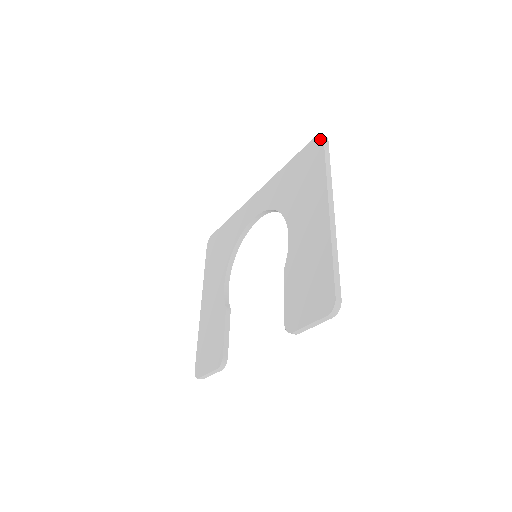
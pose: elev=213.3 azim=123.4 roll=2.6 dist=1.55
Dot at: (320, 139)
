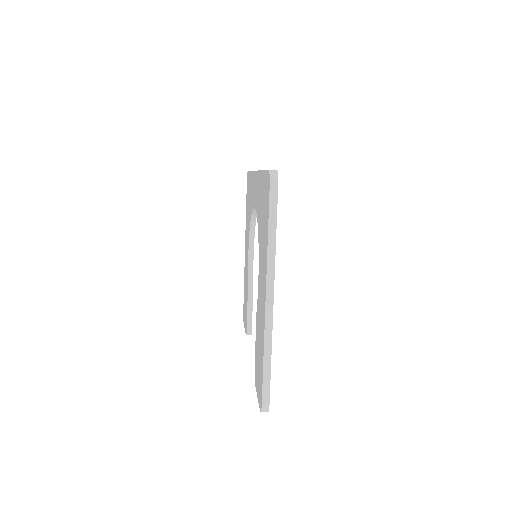
Dot at: (268, 183)
